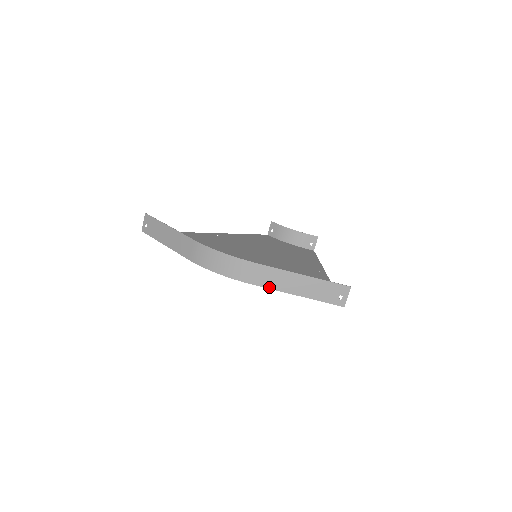
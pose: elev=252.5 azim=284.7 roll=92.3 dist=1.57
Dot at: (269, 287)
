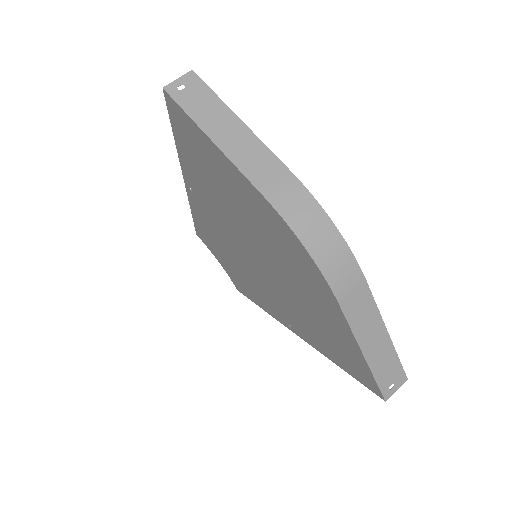
Dot at: (349, 319)
